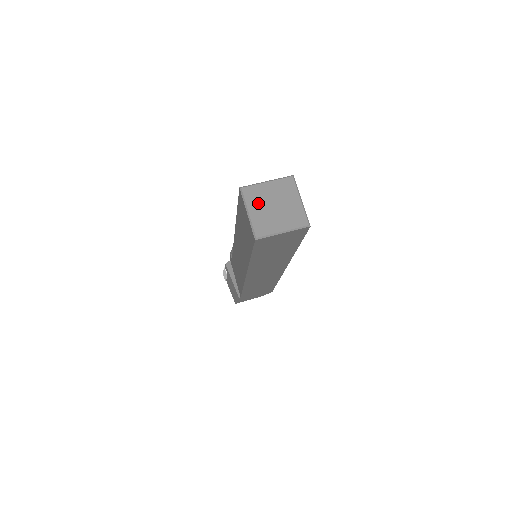
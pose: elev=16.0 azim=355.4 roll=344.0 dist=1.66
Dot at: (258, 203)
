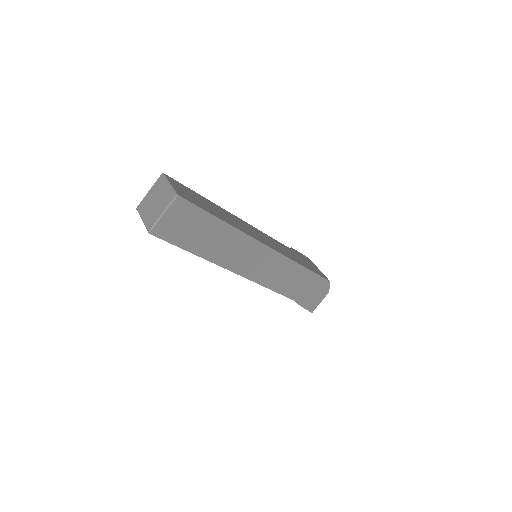
Dot at: (146, 209)
